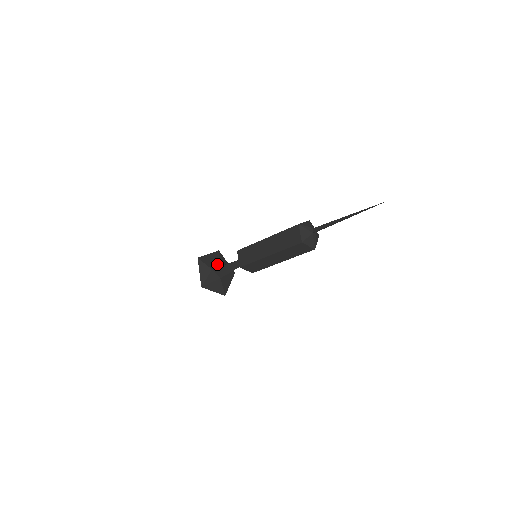
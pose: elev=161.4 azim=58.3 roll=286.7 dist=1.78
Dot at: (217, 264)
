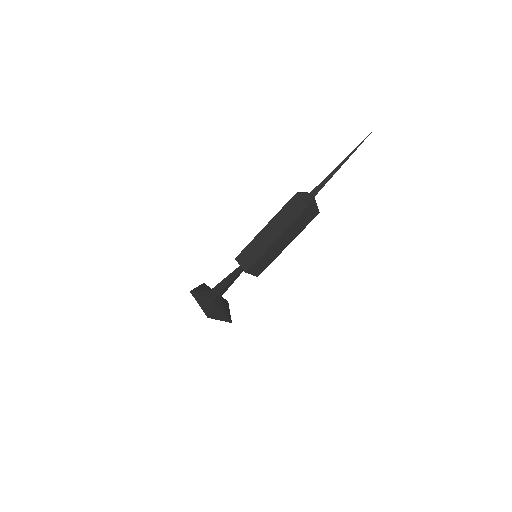
Dot at: occluded
